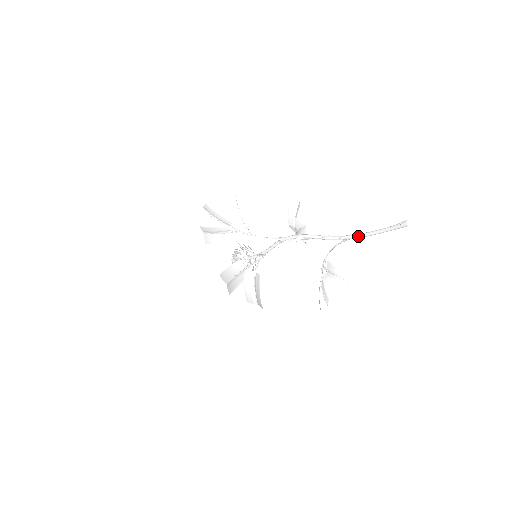
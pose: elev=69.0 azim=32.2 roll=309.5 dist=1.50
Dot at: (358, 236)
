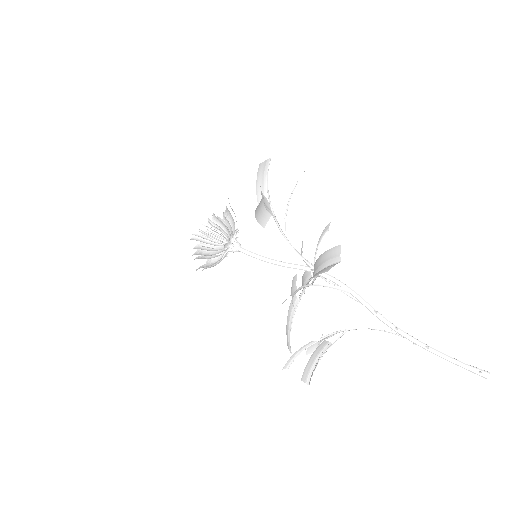
Dot at: (420, 344)
